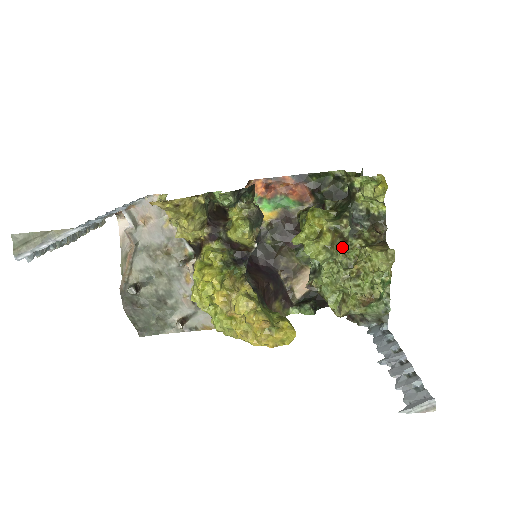
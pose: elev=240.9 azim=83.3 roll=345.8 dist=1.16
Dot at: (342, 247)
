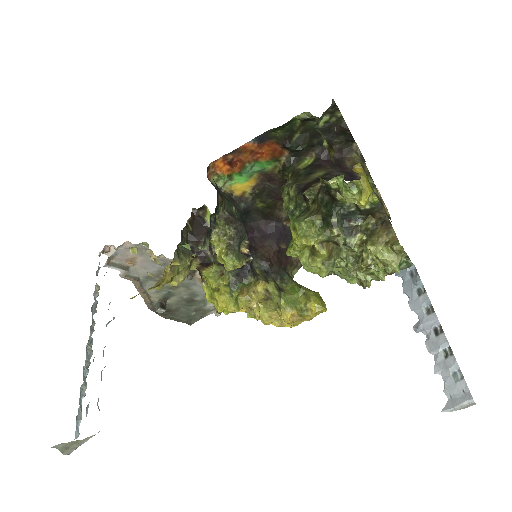
Dot at: (342, 249)
